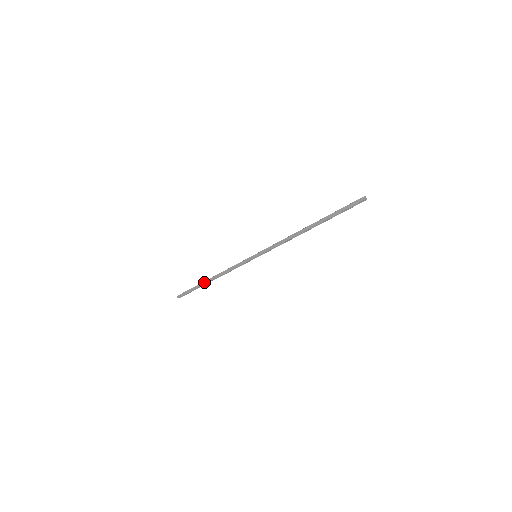
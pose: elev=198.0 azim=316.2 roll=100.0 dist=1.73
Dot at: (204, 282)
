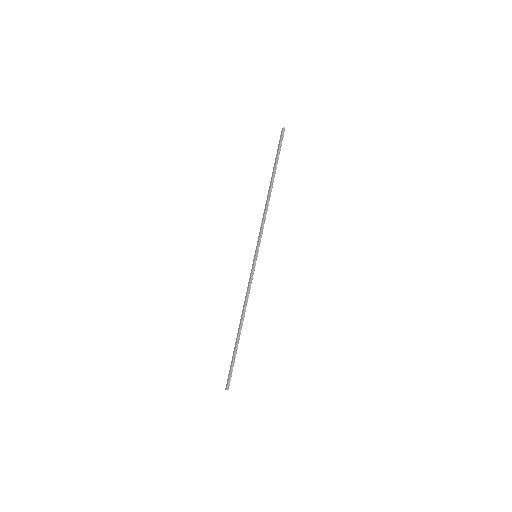
Dot at: occluded
